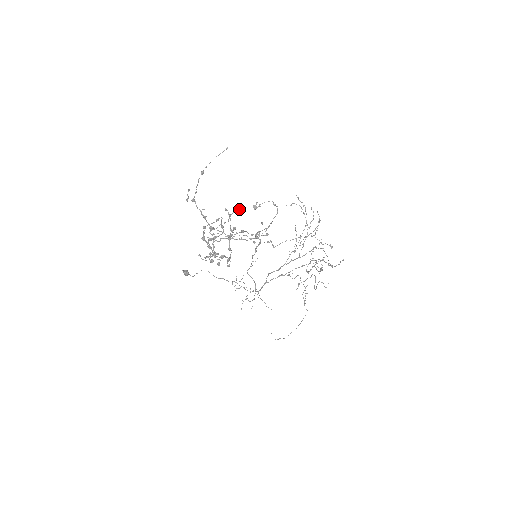
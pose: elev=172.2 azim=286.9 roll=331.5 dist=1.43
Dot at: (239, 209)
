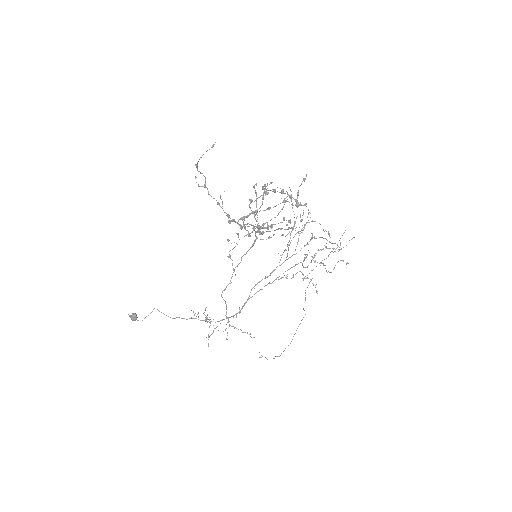
Dot at: (272, 182)
